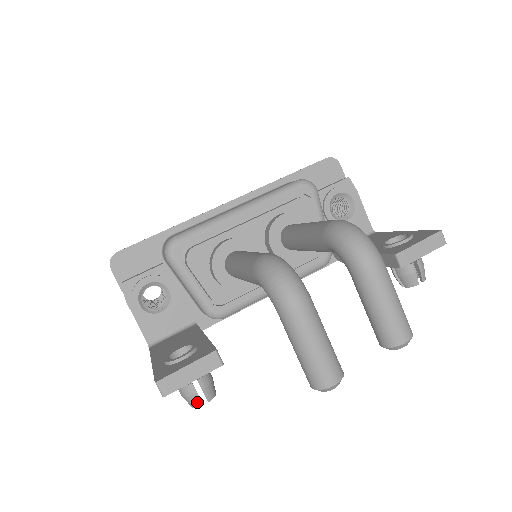
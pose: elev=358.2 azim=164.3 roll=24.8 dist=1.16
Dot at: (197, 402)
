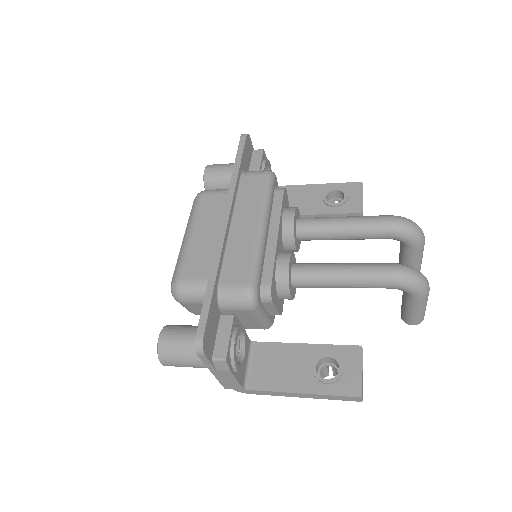
Dot at: occluded
